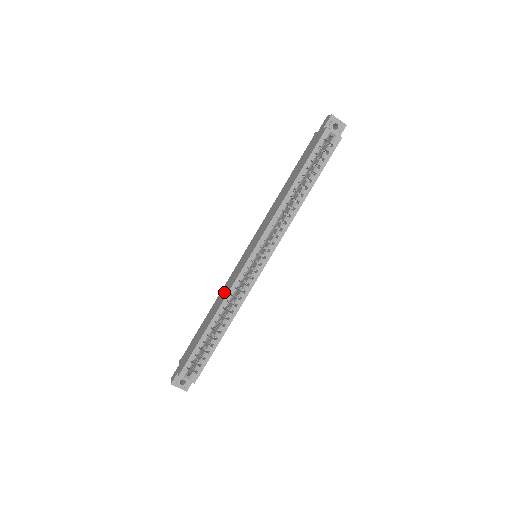
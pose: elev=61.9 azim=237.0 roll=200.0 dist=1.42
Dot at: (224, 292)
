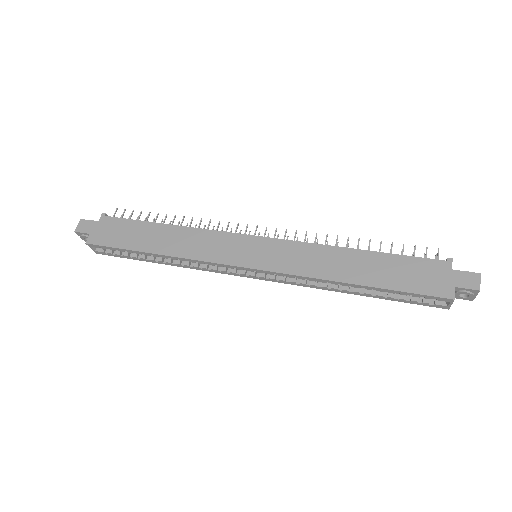
Dot at: (195, 244)
